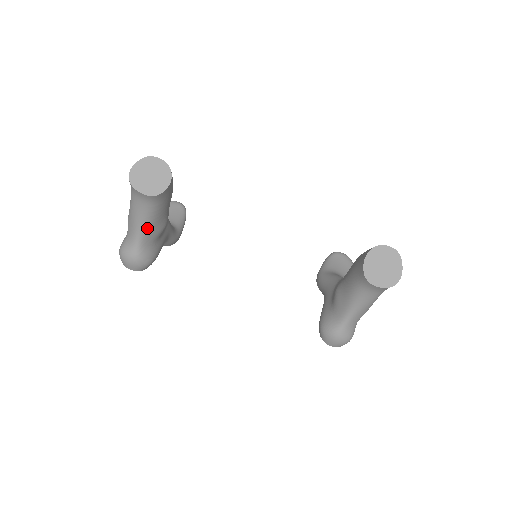
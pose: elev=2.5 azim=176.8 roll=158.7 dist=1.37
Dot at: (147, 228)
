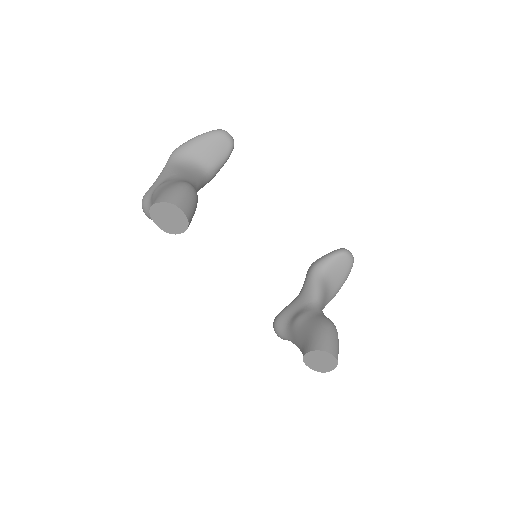
Dot at: occluded
